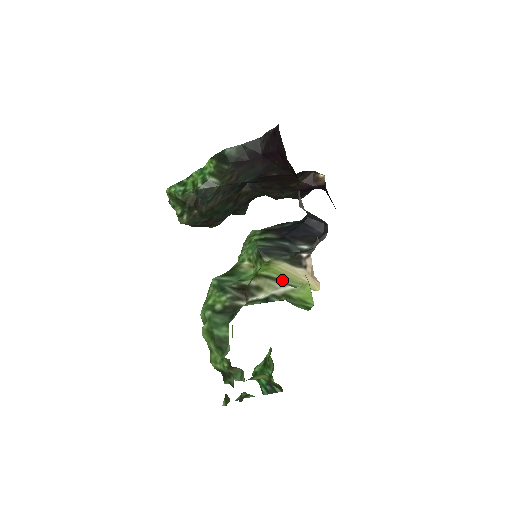
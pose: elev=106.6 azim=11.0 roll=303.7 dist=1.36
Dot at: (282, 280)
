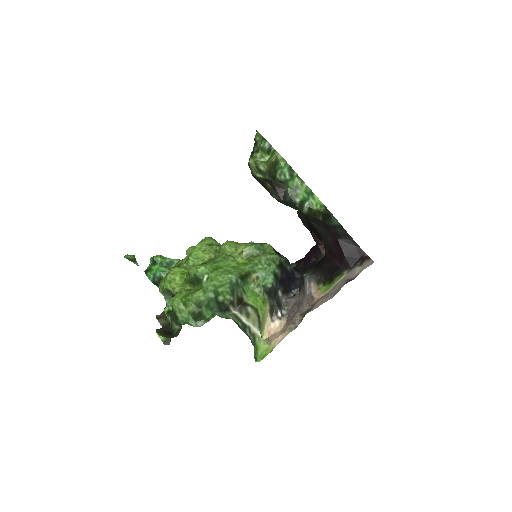
Dot at: (261, 325)
